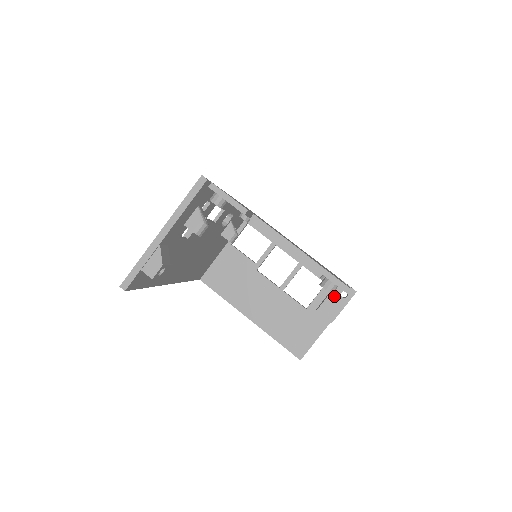
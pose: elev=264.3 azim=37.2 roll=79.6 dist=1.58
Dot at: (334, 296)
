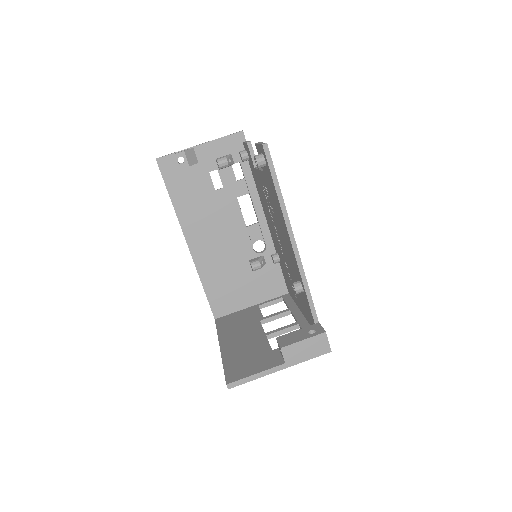
Dot at: (302, 331)
